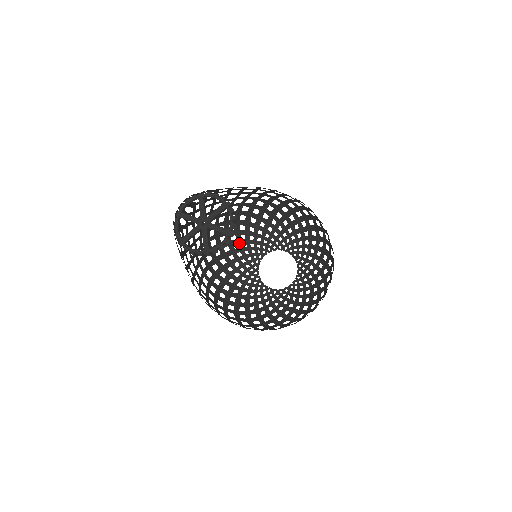
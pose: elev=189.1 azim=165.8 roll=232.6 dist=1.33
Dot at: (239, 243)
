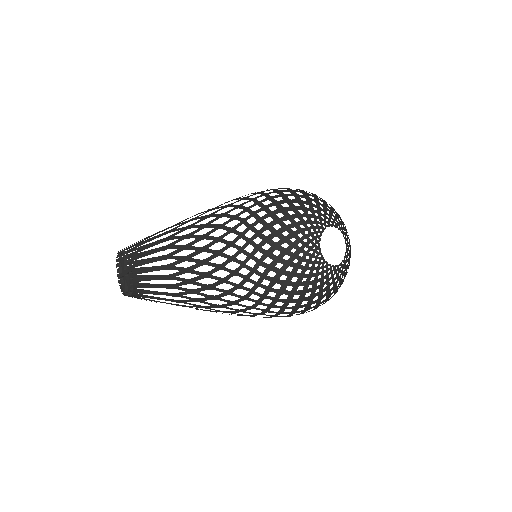
Dot at: (304, 210)
